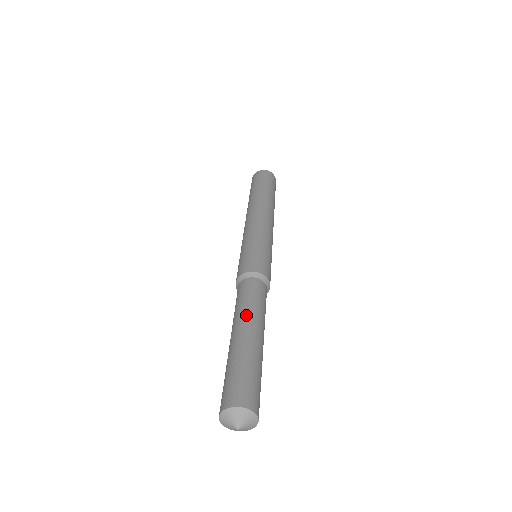
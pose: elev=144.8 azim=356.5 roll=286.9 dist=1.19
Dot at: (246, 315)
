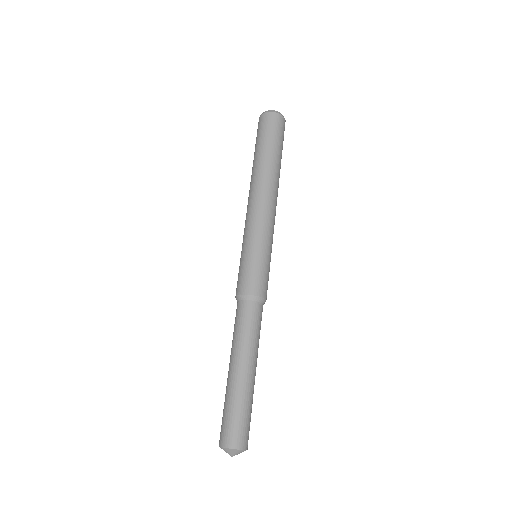
Dot at: (243, 351)
